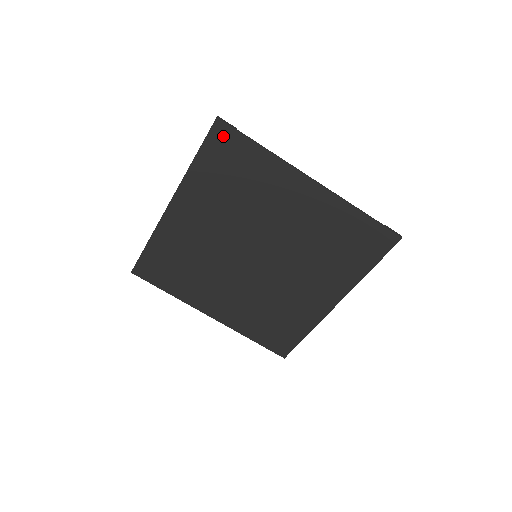
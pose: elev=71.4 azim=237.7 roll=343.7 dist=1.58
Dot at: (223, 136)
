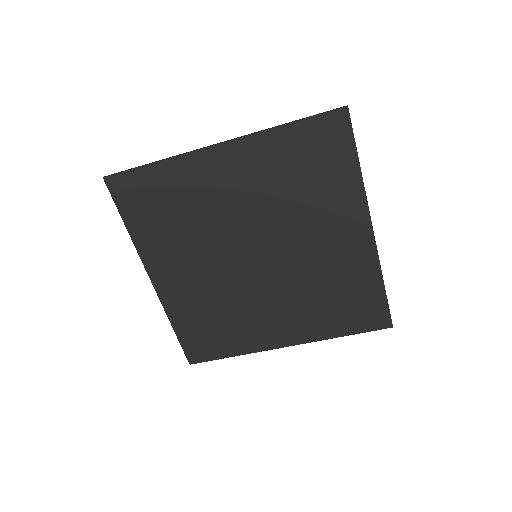
Dot at: (336, 127)
